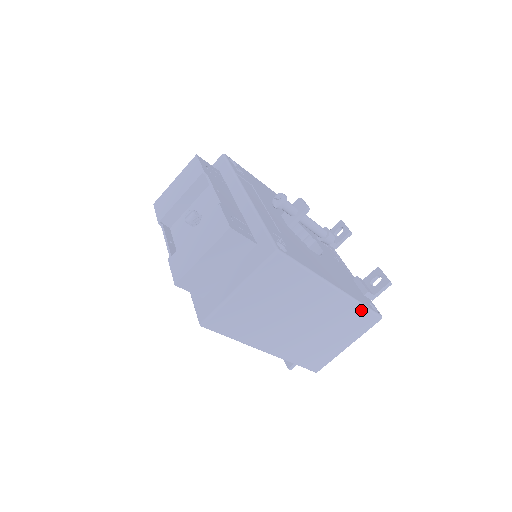
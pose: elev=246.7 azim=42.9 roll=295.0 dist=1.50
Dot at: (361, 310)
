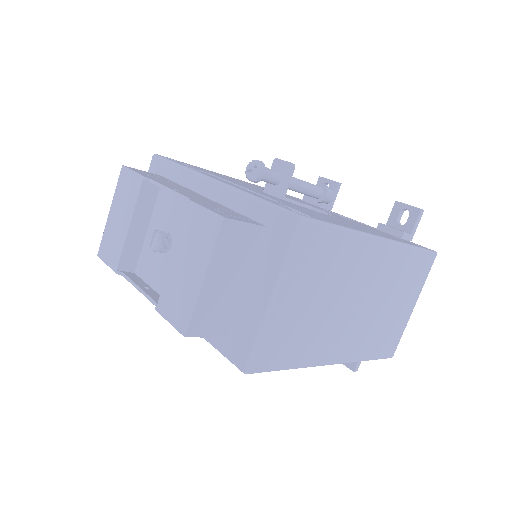
Dot at: (414, 254)
